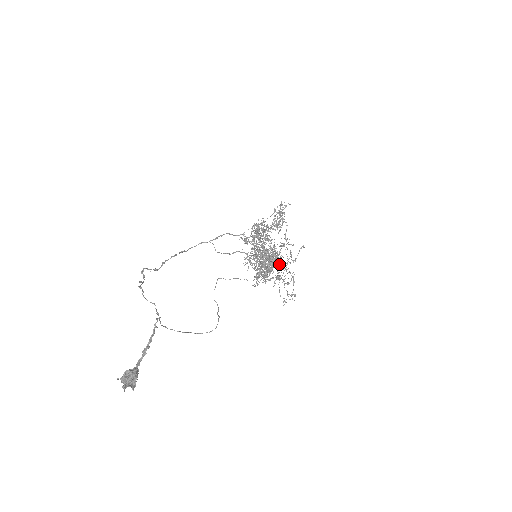
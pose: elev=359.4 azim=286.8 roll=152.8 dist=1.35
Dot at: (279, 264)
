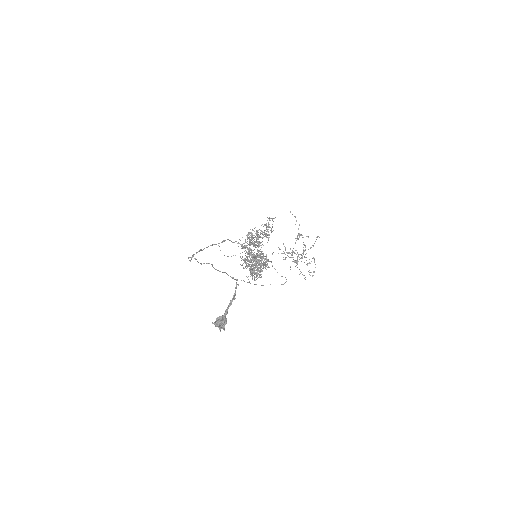
Dot at: occluded
